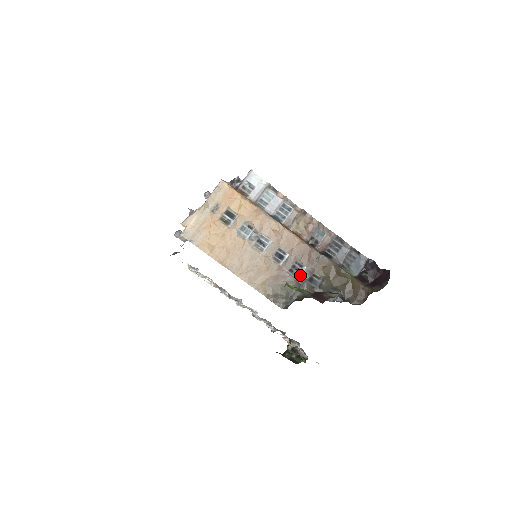
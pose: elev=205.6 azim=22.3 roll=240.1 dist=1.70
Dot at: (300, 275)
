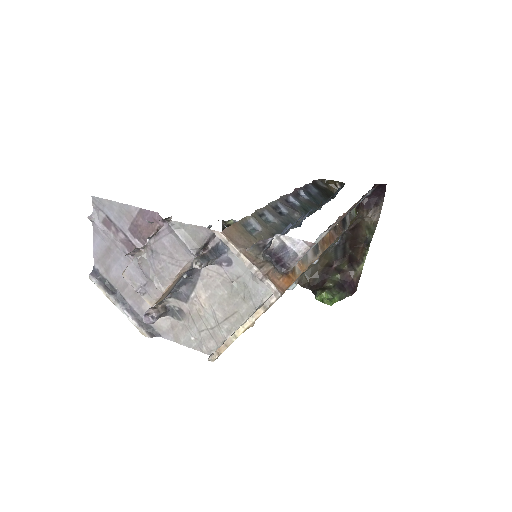
Dot at: occluded
